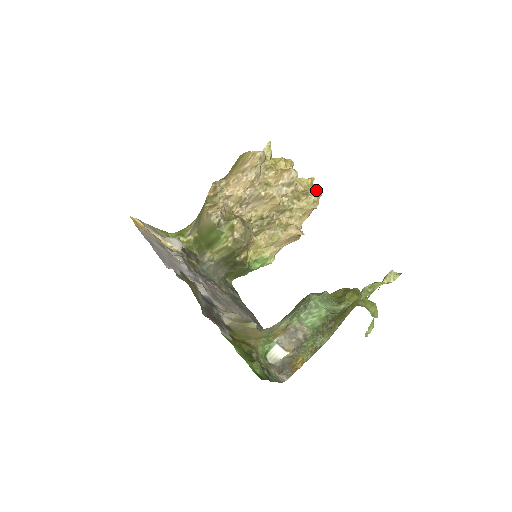
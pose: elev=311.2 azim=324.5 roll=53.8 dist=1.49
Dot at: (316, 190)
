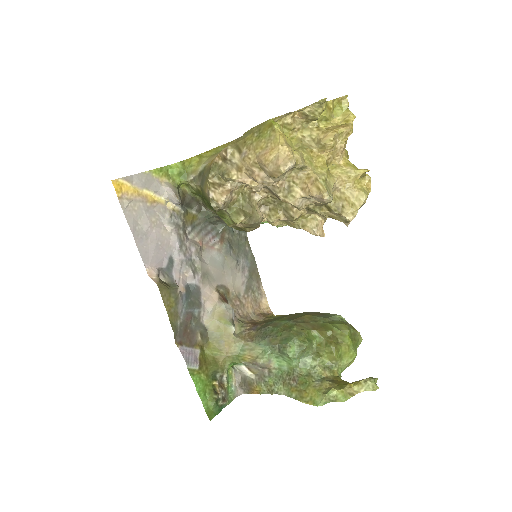
Dot at: (359, 200)
